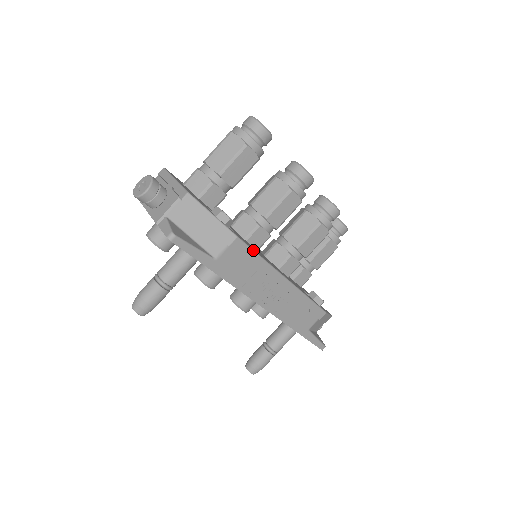
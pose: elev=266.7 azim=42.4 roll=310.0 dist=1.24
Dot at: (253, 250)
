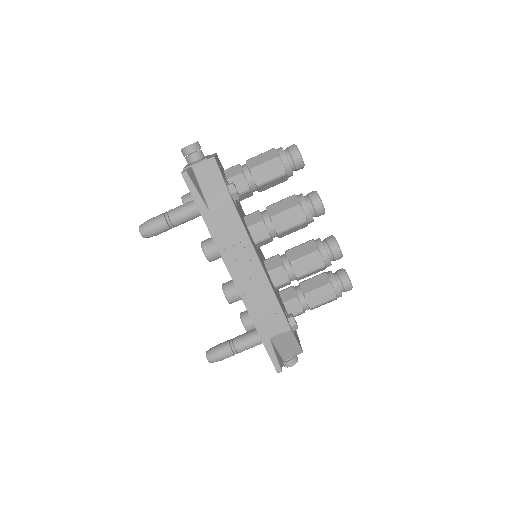
Dot at: (242, 221)
